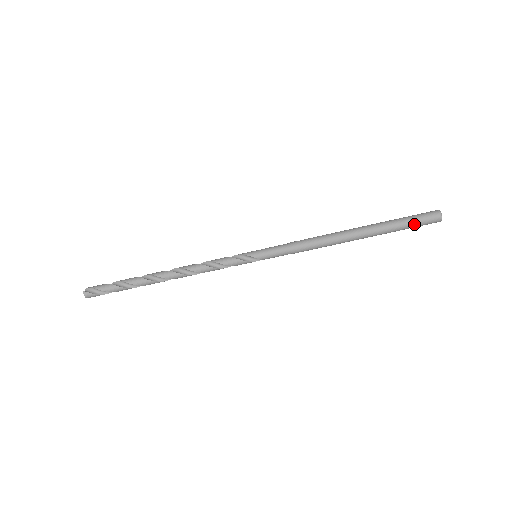
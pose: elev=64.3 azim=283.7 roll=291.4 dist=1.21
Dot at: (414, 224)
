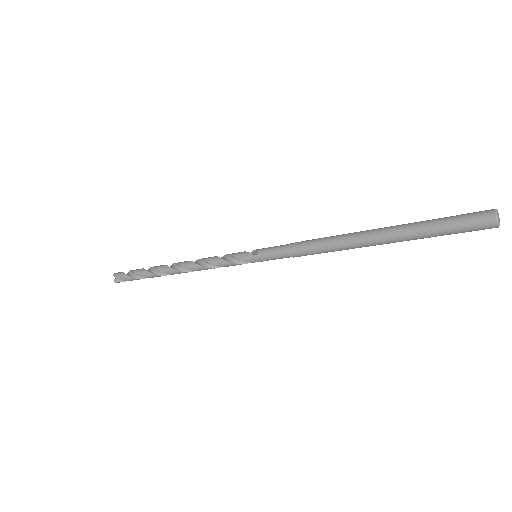
Dot at: occluded
